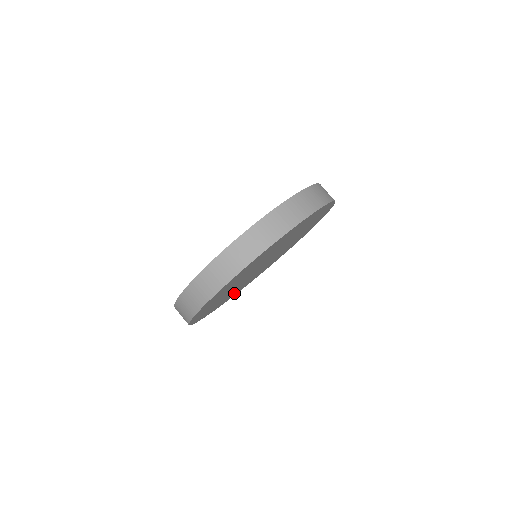
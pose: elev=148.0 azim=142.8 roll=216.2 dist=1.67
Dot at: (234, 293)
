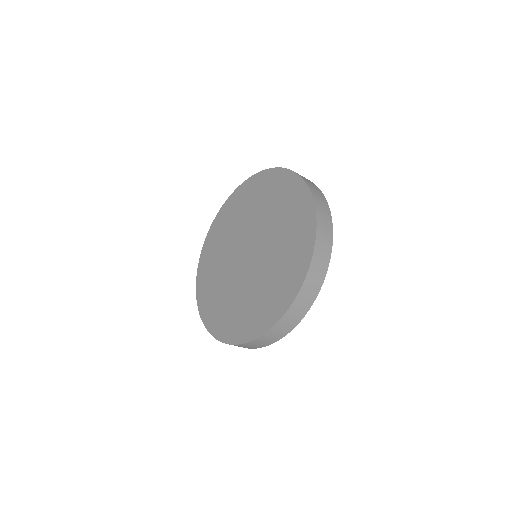
Dot at: occluded
